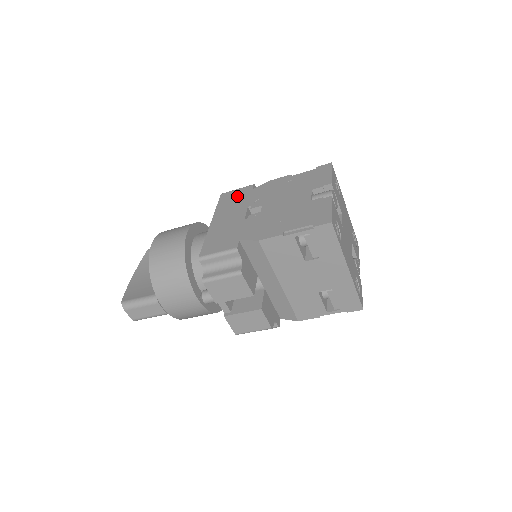
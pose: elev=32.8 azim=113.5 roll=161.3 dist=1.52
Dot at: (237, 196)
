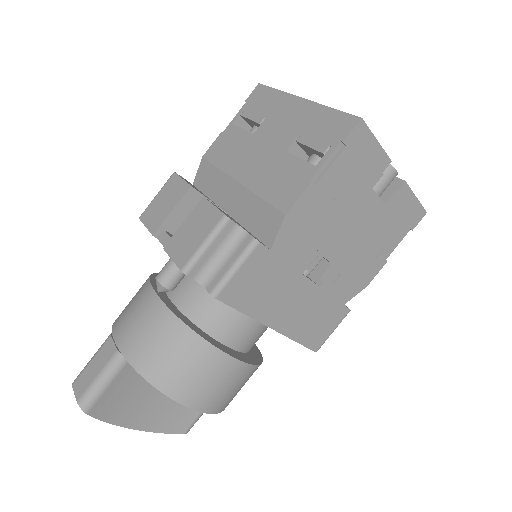
Dot at: occluded
